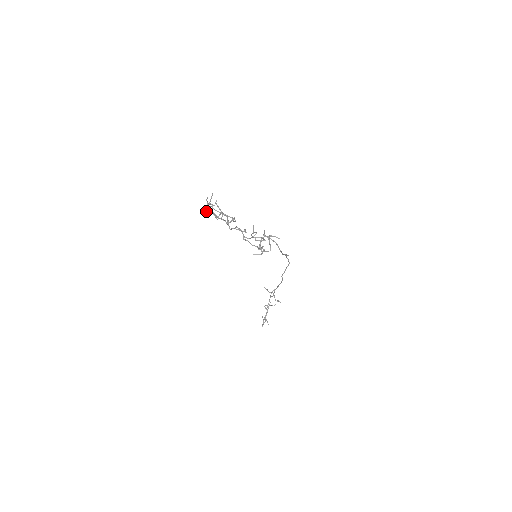
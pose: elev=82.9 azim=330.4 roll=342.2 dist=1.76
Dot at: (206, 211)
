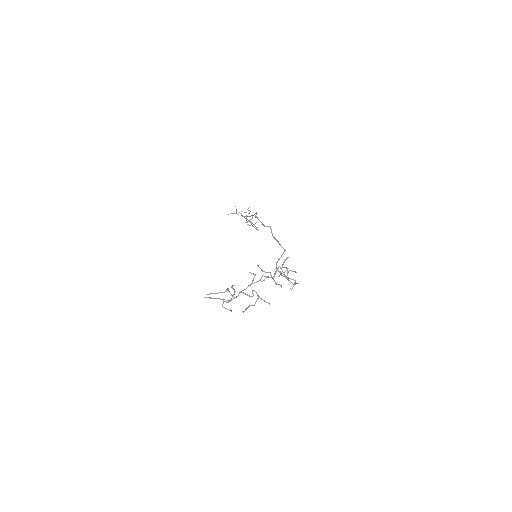
Dot at: occluded
